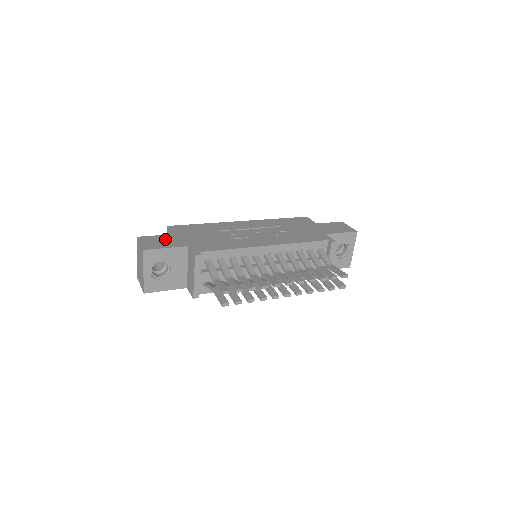
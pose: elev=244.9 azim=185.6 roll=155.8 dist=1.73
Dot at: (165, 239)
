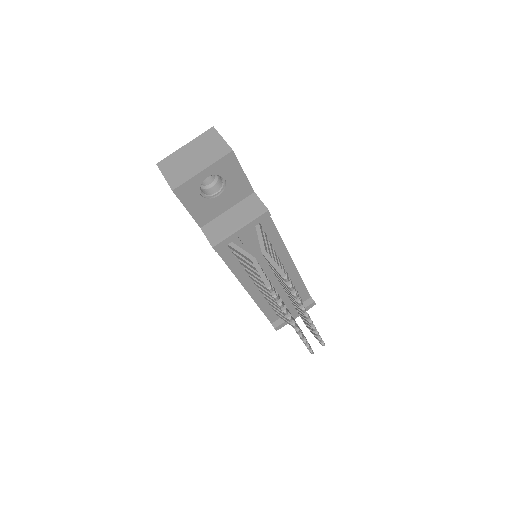
Dot at: occluded
